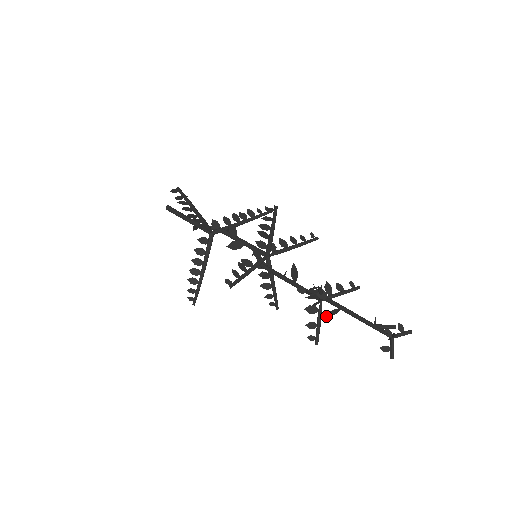
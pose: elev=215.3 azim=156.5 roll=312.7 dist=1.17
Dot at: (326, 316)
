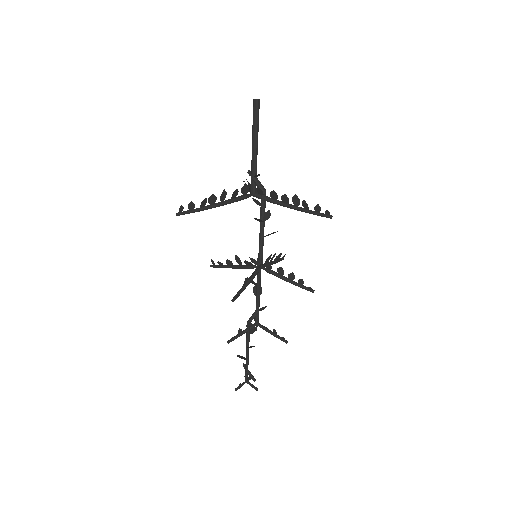
Dot at: occluded
